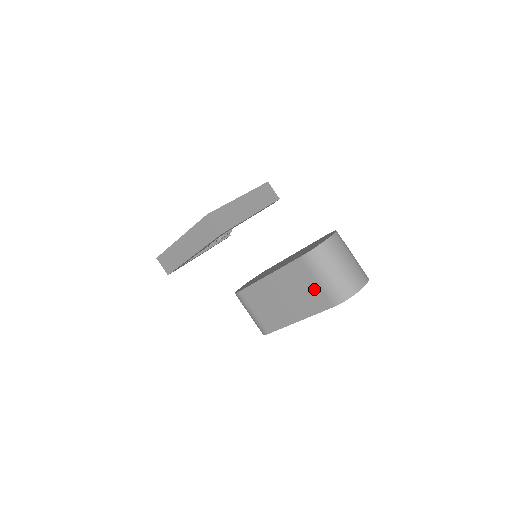
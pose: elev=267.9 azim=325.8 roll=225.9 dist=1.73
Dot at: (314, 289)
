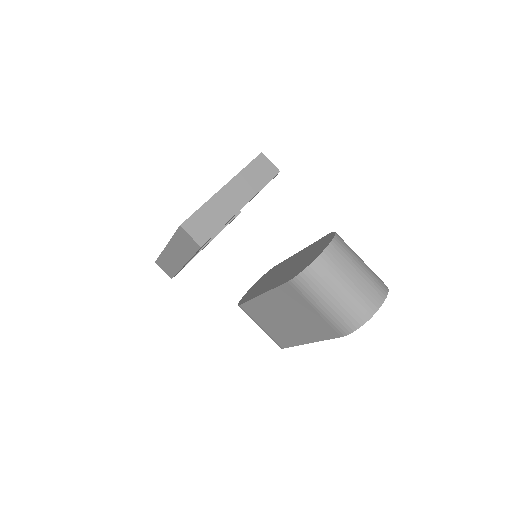
Dot at: (314, 316)
